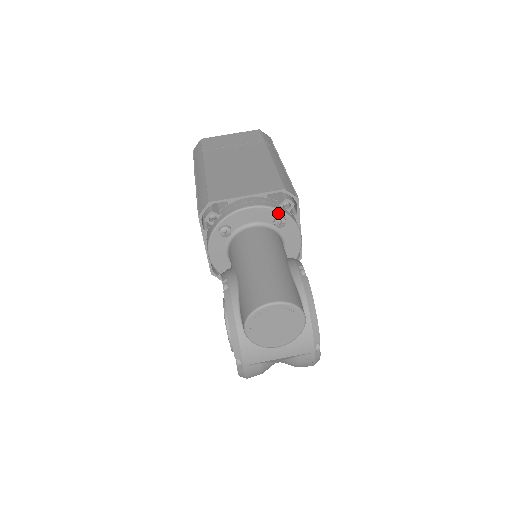
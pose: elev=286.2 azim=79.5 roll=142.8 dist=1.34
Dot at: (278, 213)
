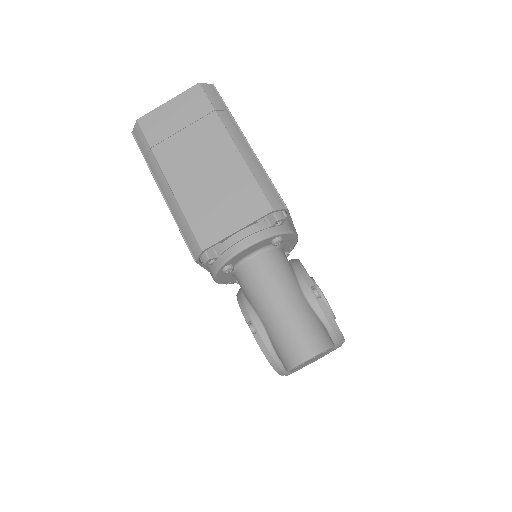
Dot at: (274, 237)
